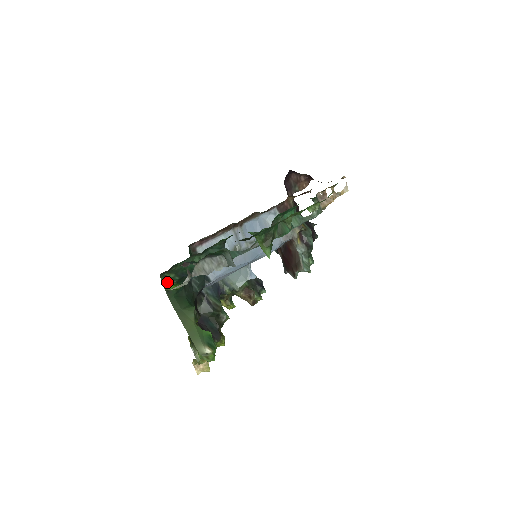
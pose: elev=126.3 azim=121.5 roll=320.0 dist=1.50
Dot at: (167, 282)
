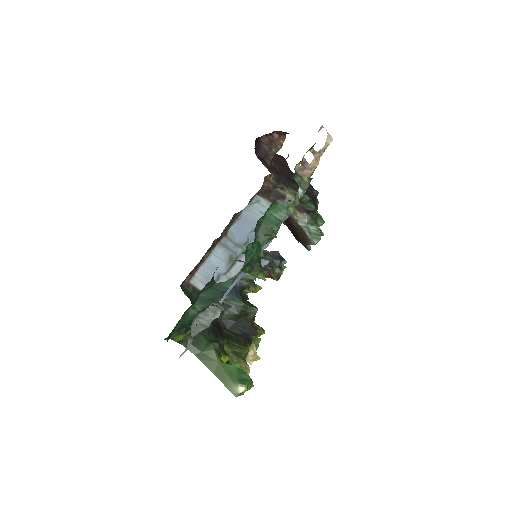
Dot at: (175, 336)
